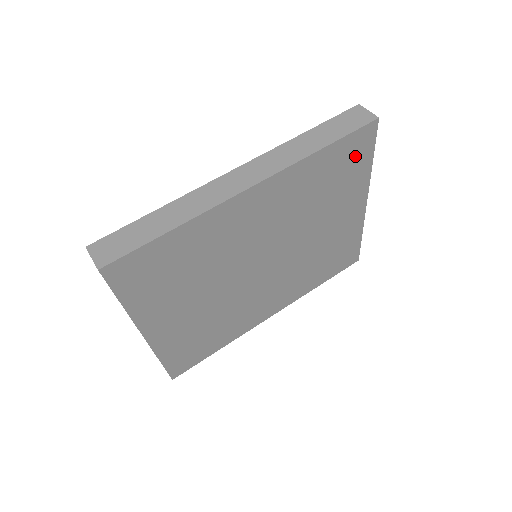
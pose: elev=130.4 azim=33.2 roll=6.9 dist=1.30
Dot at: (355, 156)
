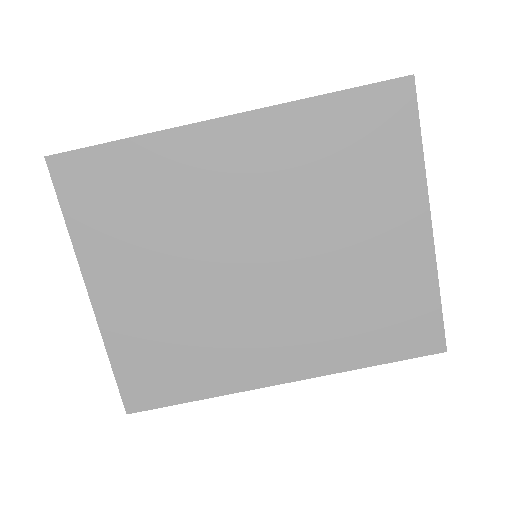
Dot at: (386, 126)
